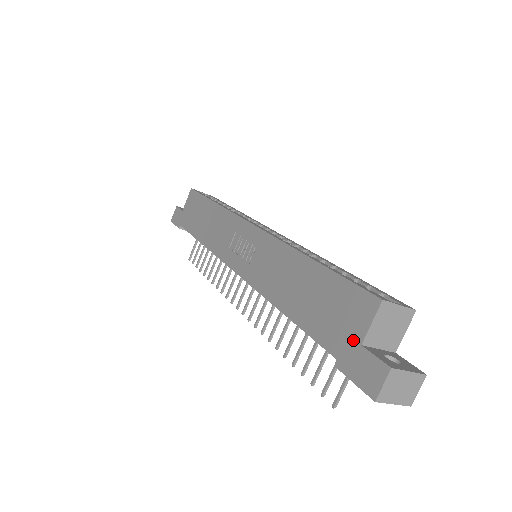
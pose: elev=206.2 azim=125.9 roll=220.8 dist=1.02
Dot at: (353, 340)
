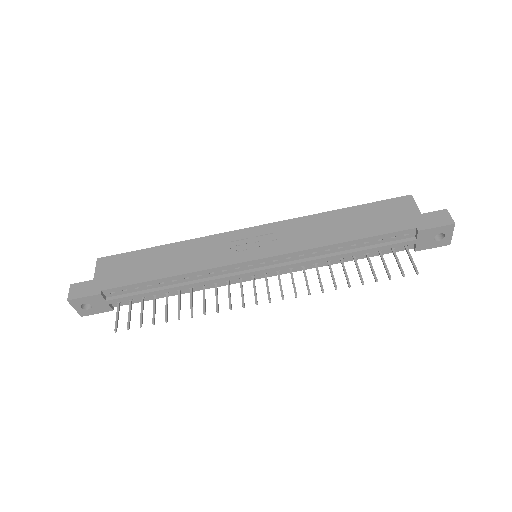
Dot at: (414, 215)
